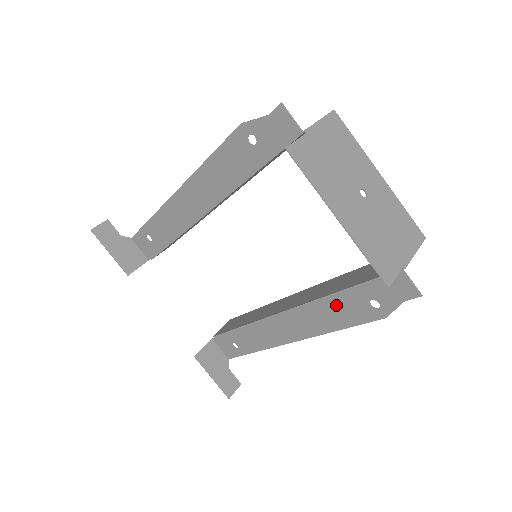
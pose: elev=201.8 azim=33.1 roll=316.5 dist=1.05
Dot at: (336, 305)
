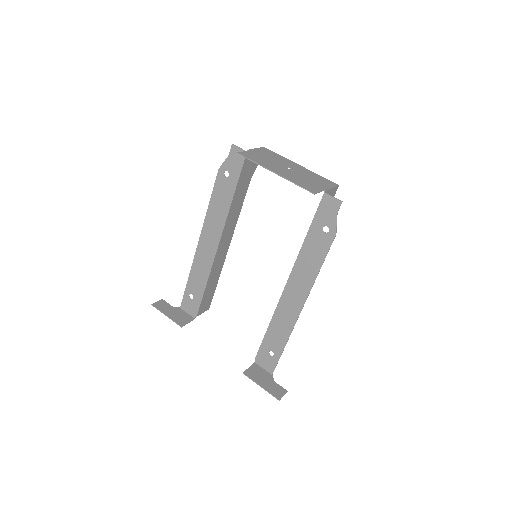
Dot at: (309, 250)
